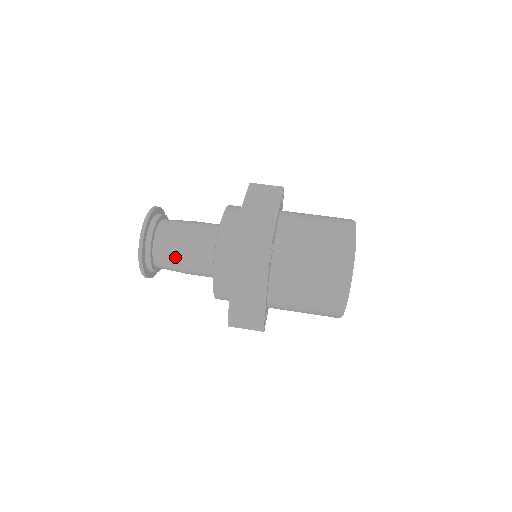
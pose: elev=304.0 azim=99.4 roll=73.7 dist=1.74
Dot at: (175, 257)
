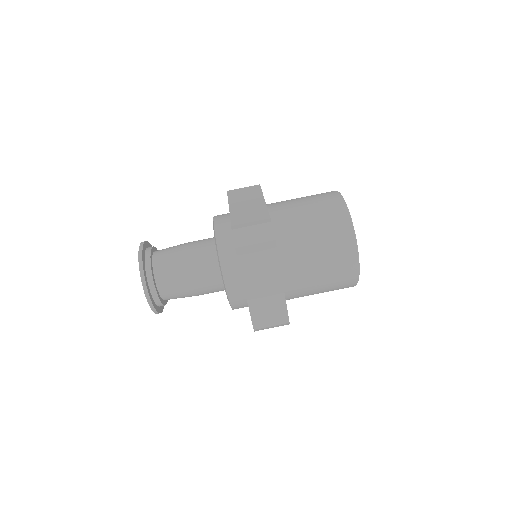
Dot at: (179, 279)
